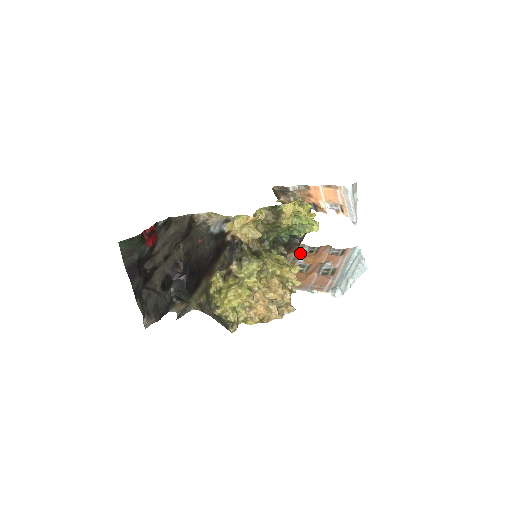
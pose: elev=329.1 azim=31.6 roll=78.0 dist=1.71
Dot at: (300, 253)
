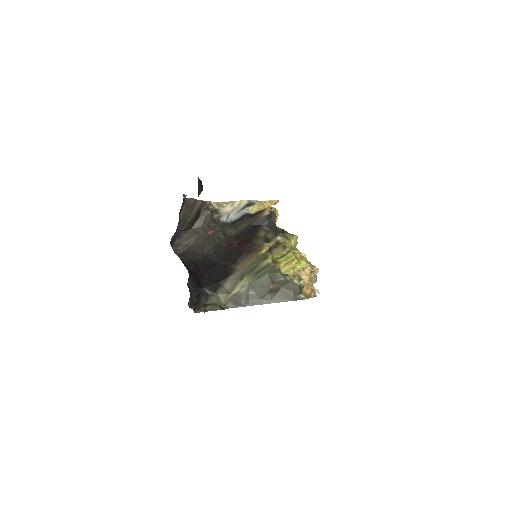
Dot at: occluded
